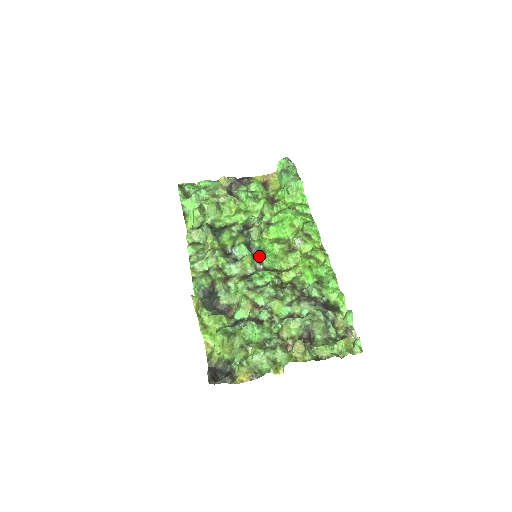
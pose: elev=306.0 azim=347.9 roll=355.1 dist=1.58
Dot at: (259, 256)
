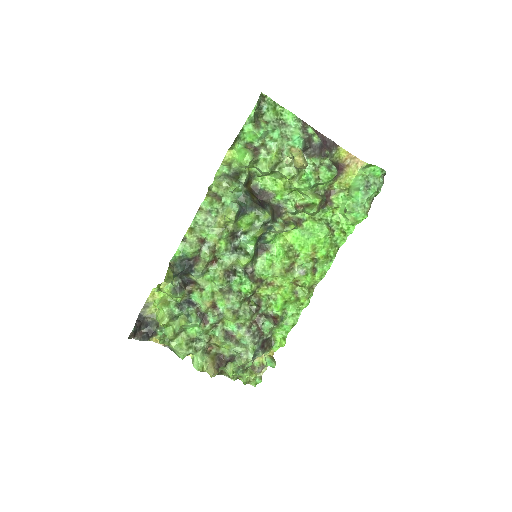
Dot at: (260, 251)
